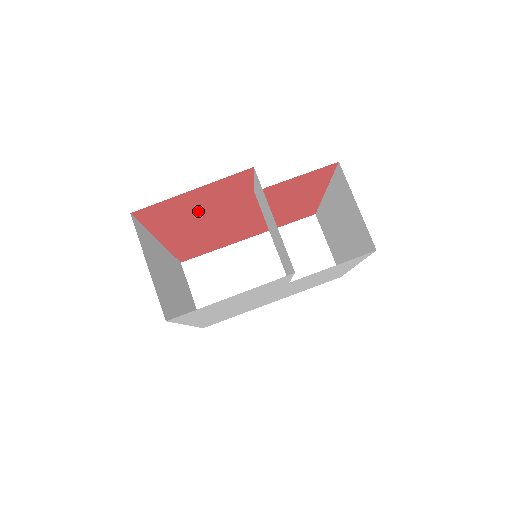
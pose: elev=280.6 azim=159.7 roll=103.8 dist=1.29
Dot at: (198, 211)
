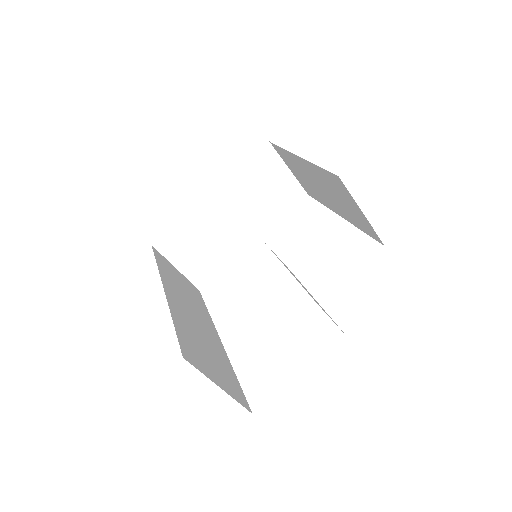
Dot at: occluded
